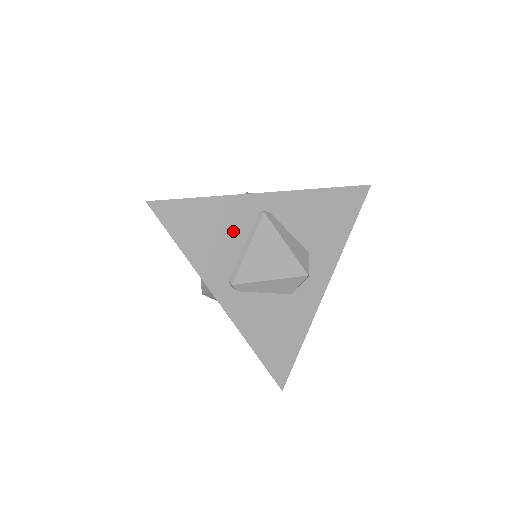
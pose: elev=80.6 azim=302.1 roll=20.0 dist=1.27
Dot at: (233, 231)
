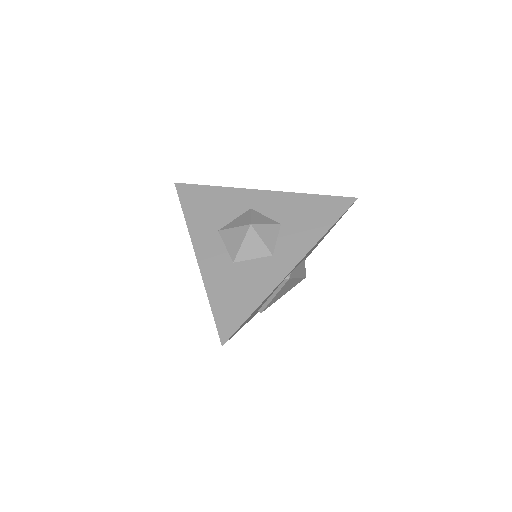
Dot at: occluded
